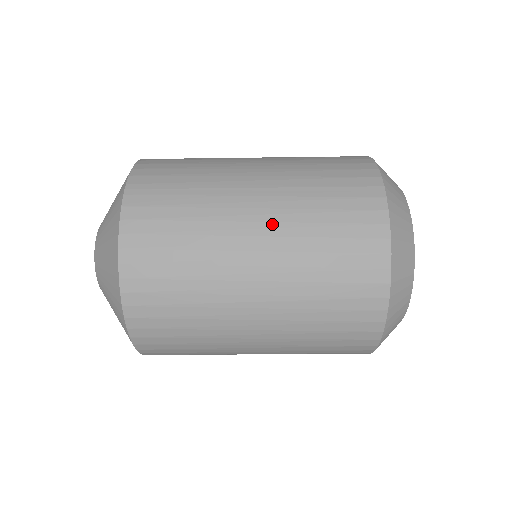
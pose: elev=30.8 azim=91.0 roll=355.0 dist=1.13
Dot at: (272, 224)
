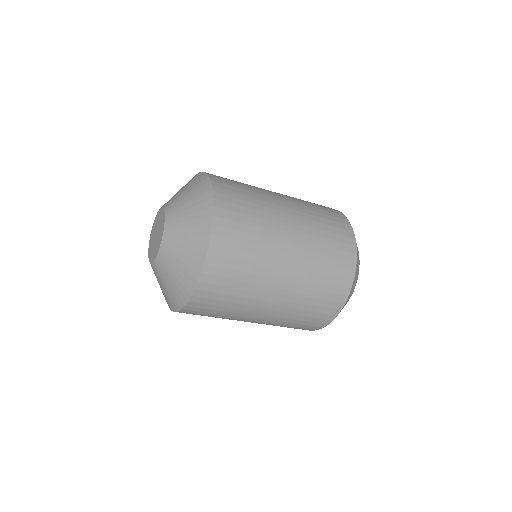
Dot at: (300, 232)
